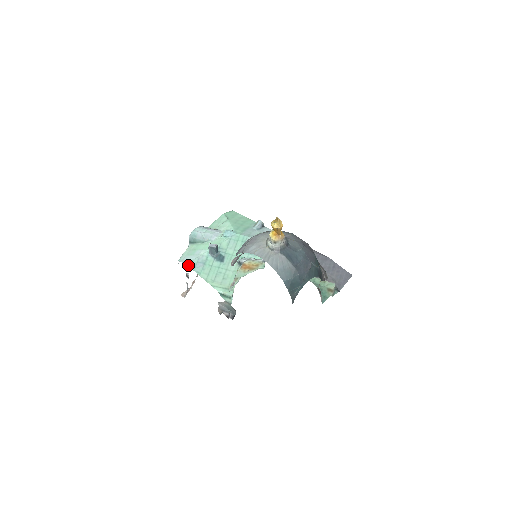
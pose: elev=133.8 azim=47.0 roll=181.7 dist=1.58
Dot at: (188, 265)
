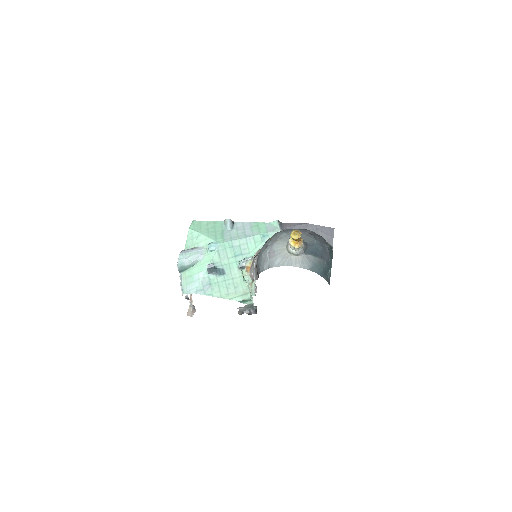
Dot at: (197, 293)
